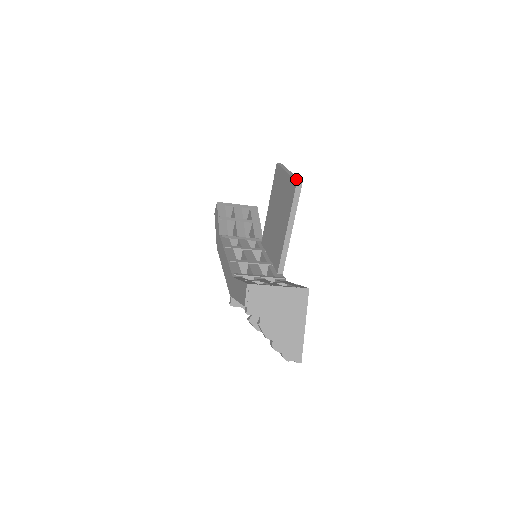
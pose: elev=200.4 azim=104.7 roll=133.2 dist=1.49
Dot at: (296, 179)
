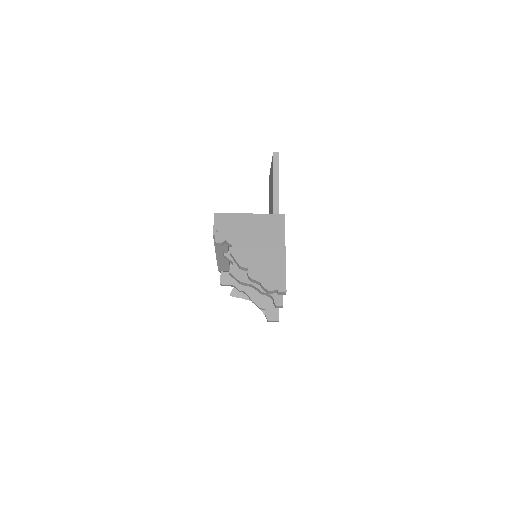
Dot at: occluded
